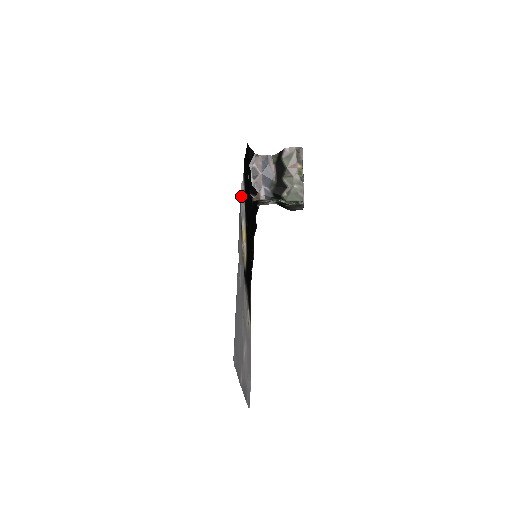
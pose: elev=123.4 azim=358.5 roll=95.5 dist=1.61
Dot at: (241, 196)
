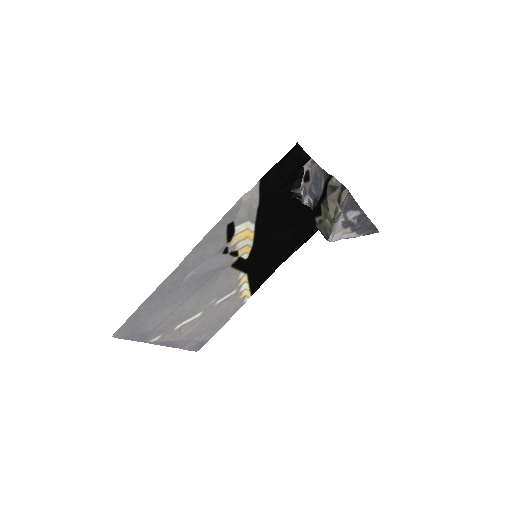
Dot at: (242, 205)
